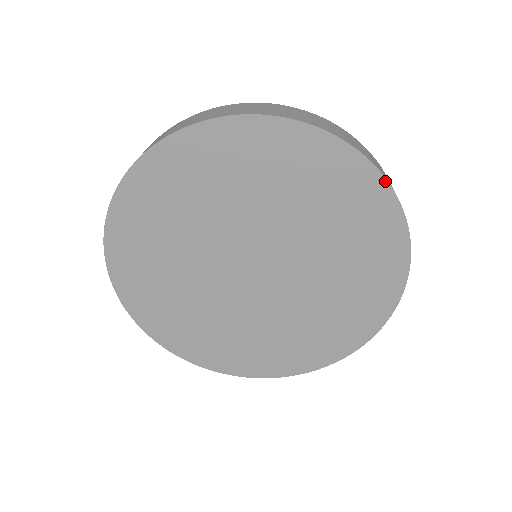
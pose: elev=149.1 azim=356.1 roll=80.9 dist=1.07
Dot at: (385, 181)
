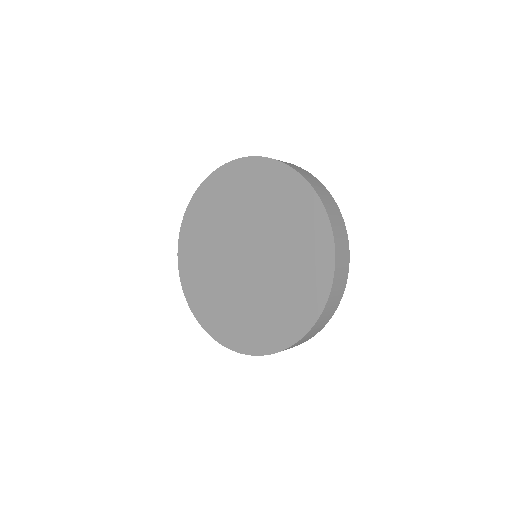
Dot at: (319, 198)
